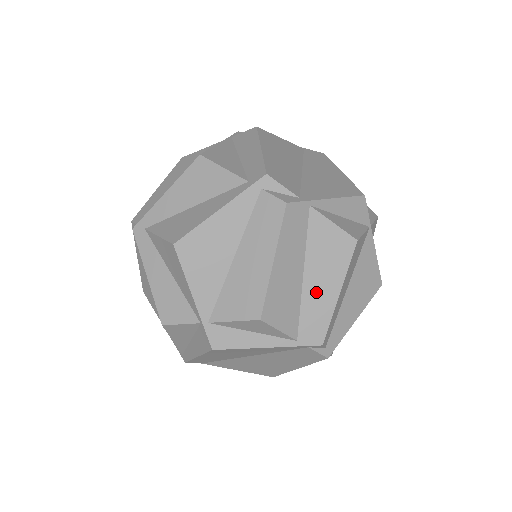
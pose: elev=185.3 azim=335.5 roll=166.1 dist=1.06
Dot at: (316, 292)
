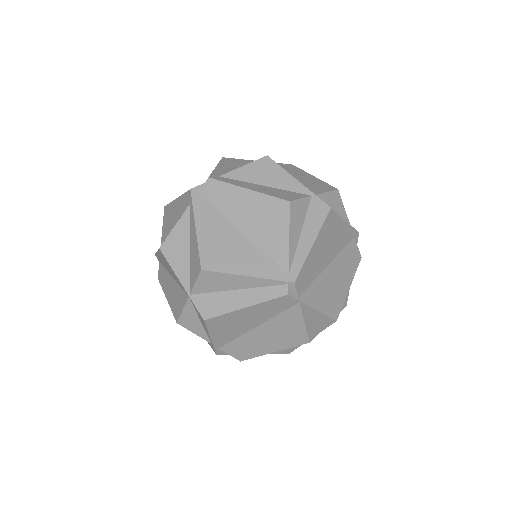
Dot at: occluded
